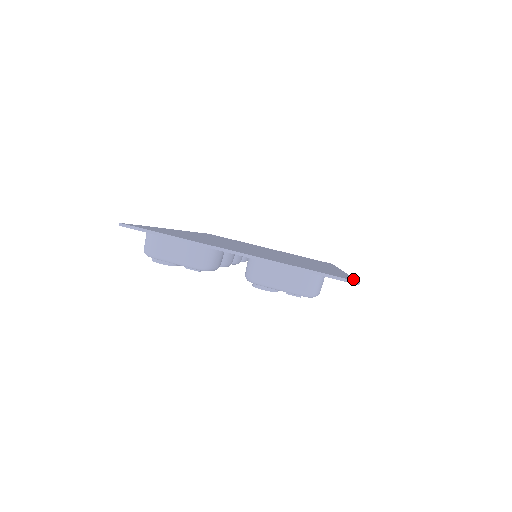
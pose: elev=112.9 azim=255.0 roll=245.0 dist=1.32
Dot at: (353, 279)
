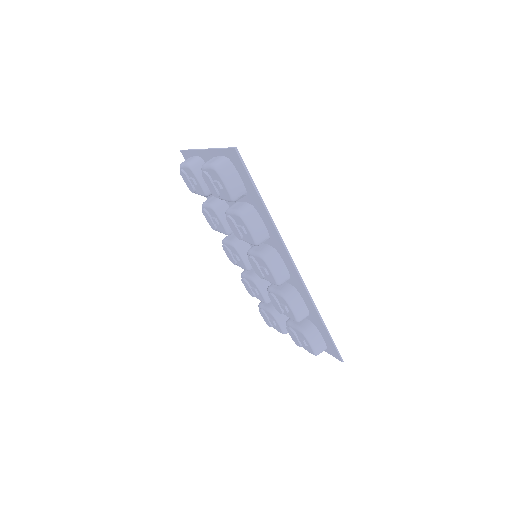
Dot at: (242, 160)
